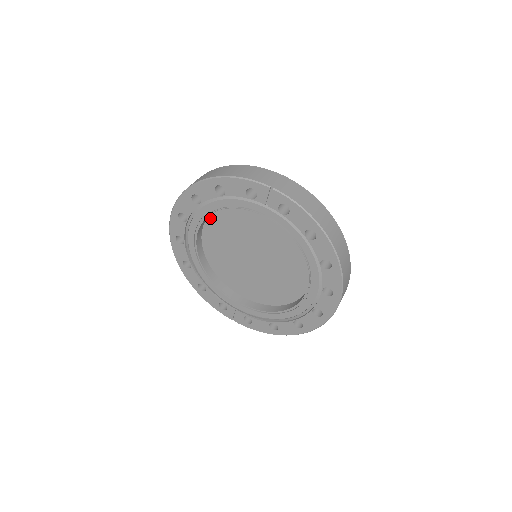
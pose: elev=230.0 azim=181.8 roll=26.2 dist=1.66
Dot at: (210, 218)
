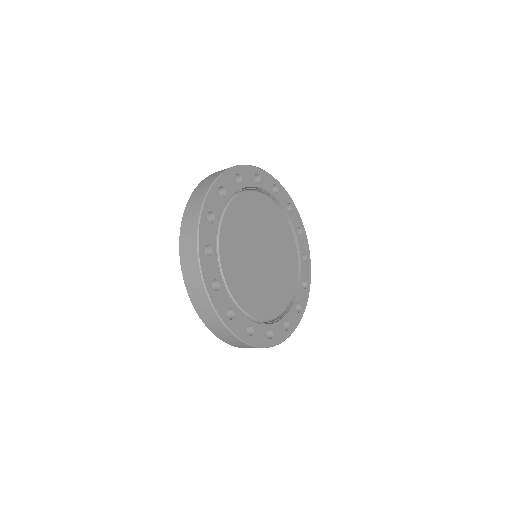
Dot at: occluded
